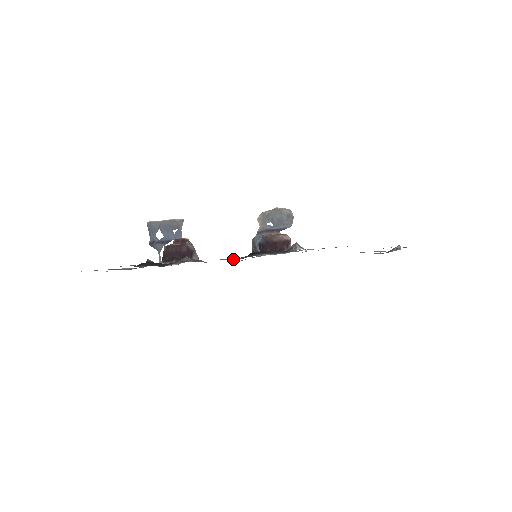
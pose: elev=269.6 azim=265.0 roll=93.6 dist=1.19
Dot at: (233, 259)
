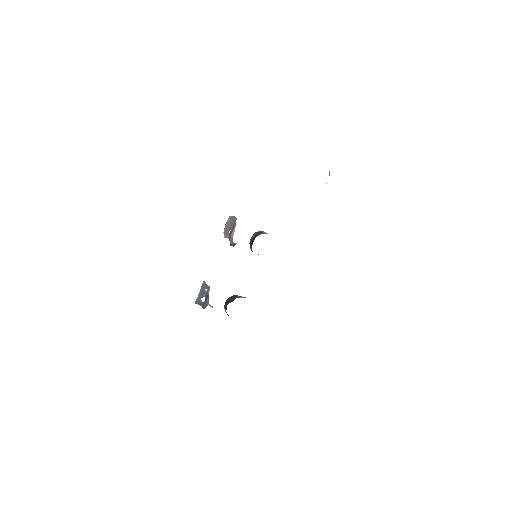
Dot at: occluded
